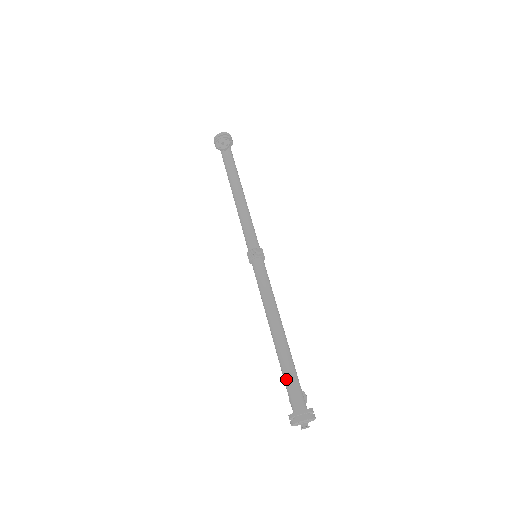
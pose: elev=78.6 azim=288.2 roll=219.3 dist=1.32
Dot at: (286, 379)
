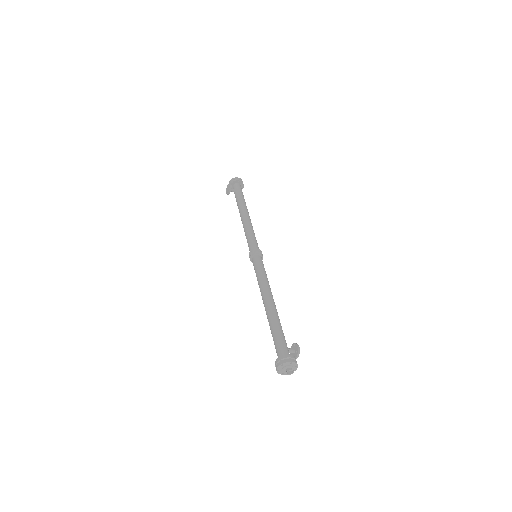
Dot at: (273, 340)
